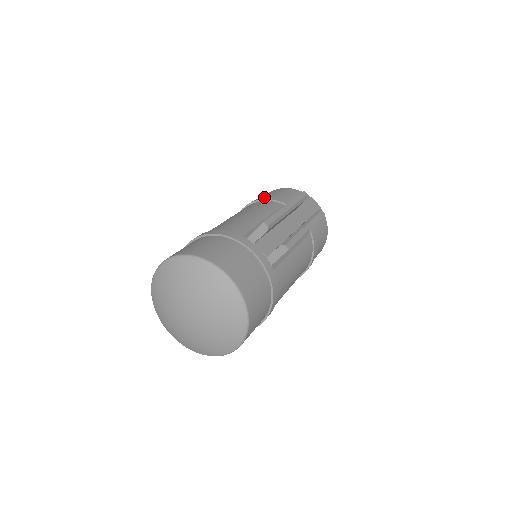
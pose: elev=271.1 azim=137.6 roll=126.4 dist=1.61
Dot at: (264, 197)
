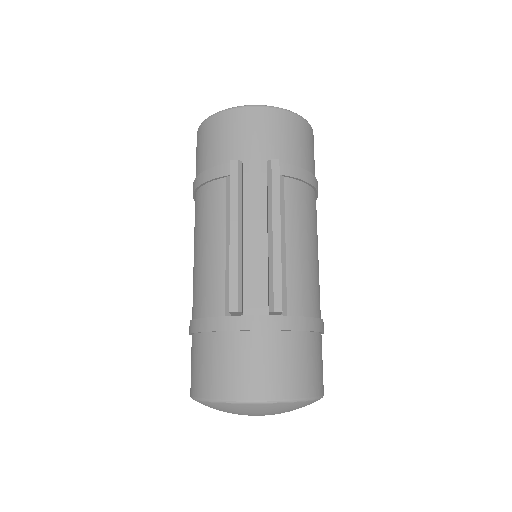
Dot at: (199, 176)
